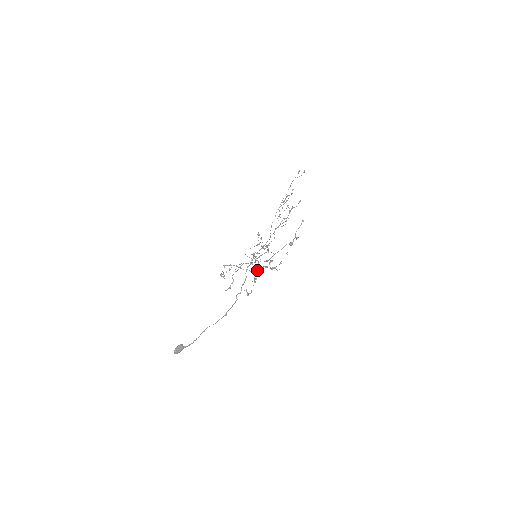
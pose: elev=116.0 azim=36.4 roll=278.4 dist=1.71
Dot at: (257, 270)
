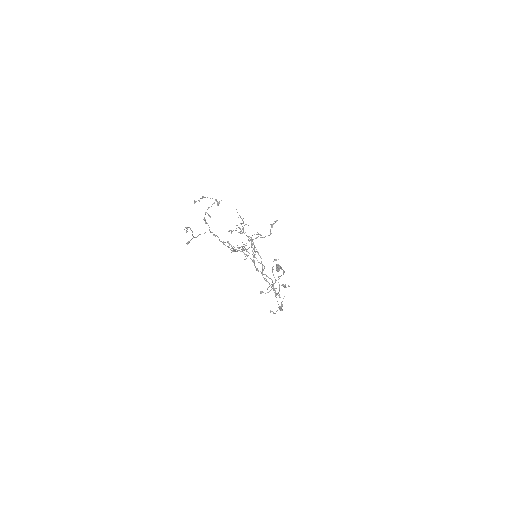
Dot at: (272, 272)
